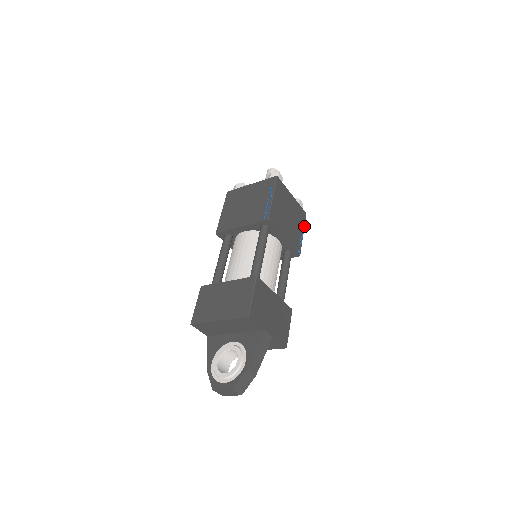
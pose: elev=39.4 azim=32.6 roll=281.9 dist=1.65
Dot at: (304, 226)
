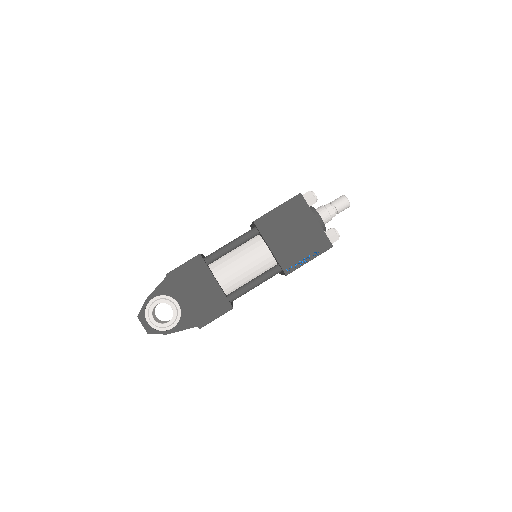
Dot at: occluded
